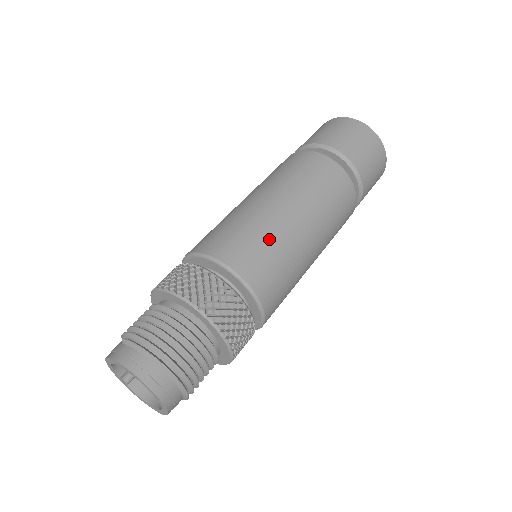
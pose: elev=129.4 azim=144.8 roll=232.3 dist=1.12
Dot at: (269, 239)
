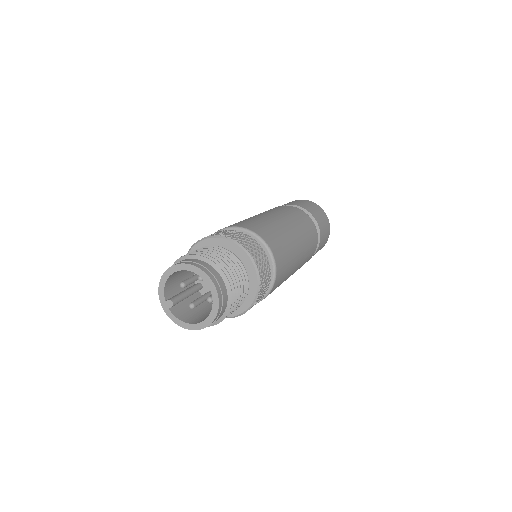
Dot at: (275, 229)
